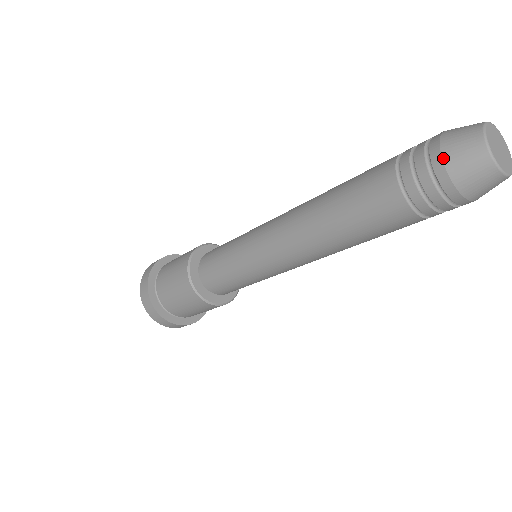
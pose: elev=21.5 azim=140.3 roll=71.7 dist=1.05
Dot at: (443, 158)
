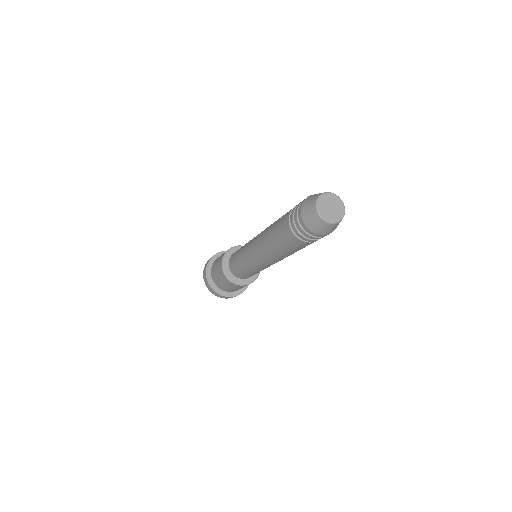
Dot at: (304, 201)
